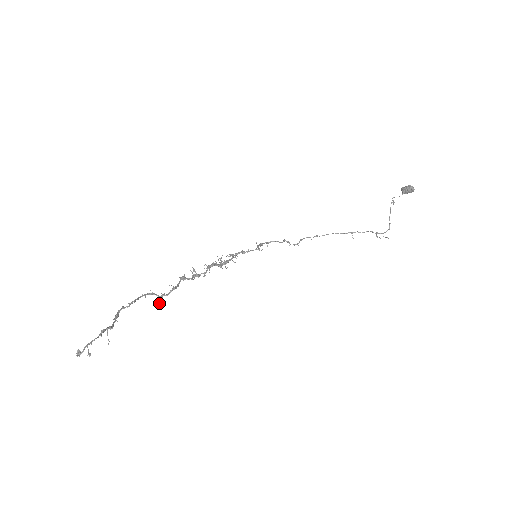
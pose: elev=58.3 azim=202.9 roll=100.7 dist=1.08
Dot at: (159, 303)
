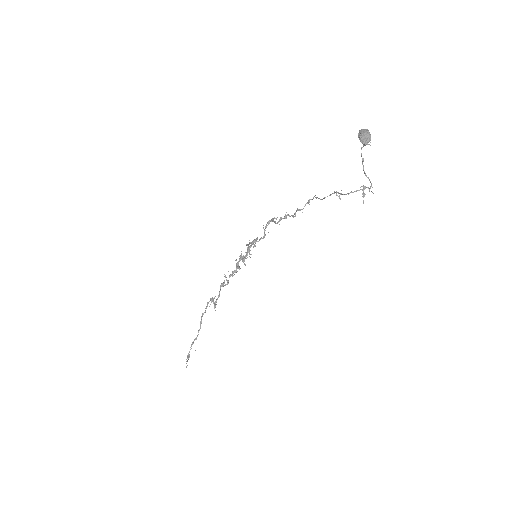
Dot at: (215, 310)
